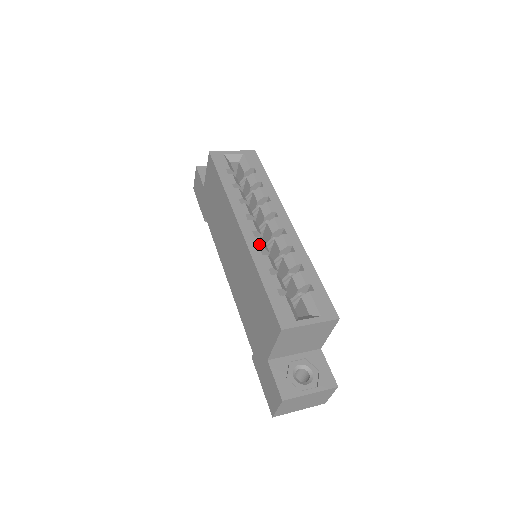
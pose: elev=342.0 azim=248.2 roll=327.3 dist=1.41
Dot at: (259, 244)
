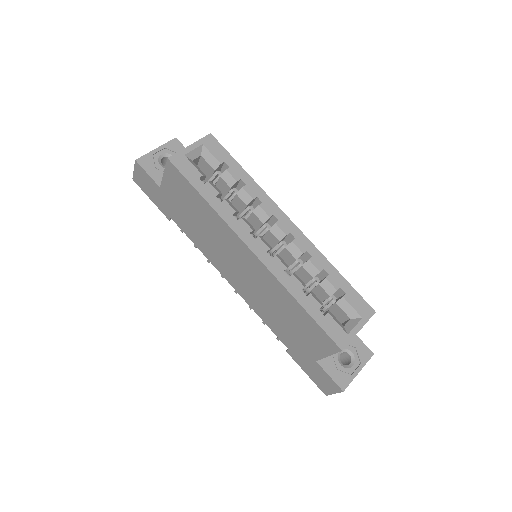
Dot at: (280, 265)
